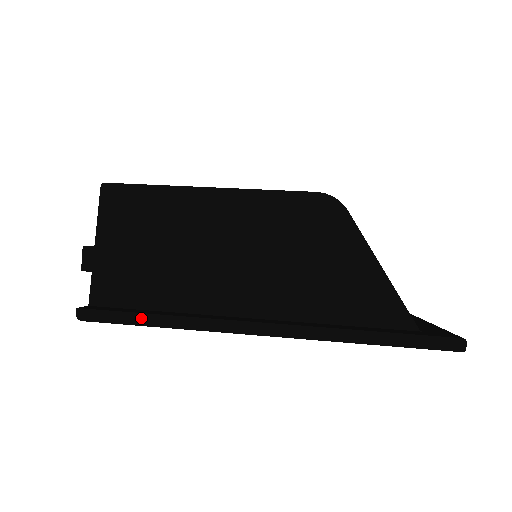
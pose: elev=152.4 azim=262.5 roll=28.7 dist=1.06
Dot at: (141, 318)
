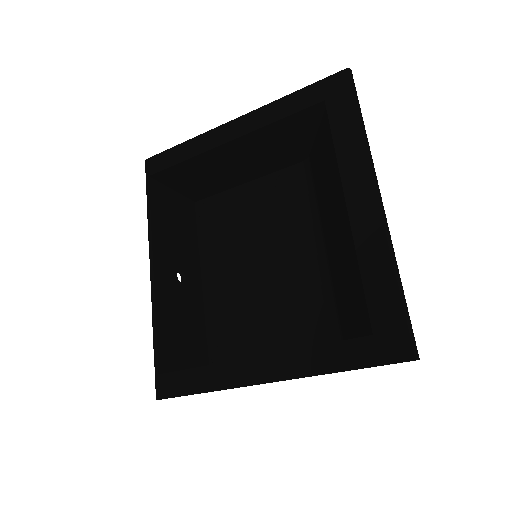
Dot at: (177, 148)
